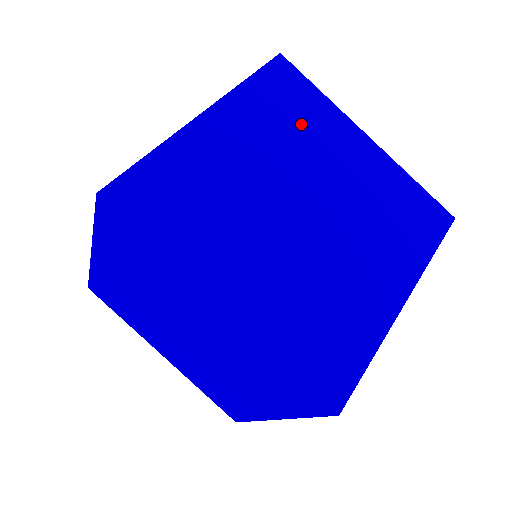
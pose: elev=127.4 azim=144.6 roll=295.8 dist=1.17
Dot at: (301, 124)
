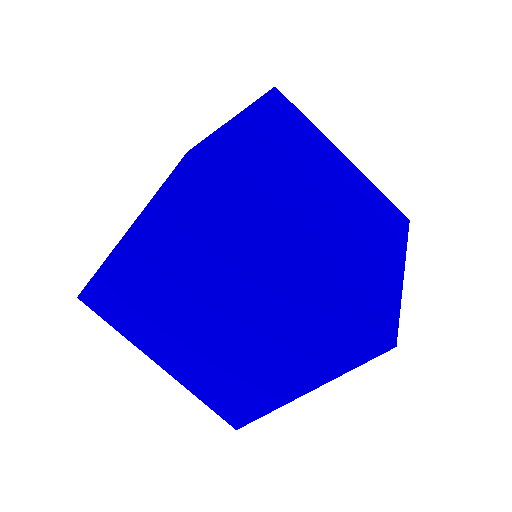
Dot at: (303, 137)
